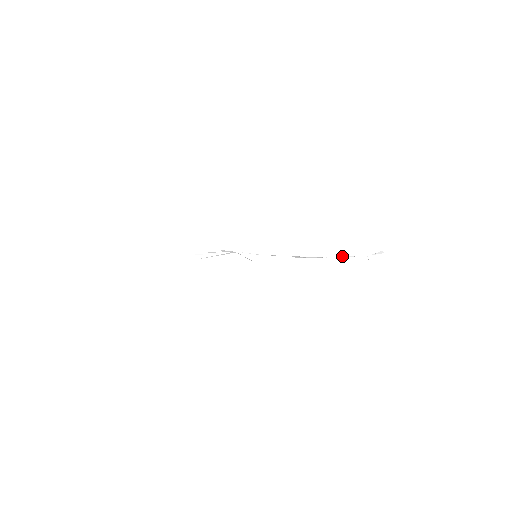
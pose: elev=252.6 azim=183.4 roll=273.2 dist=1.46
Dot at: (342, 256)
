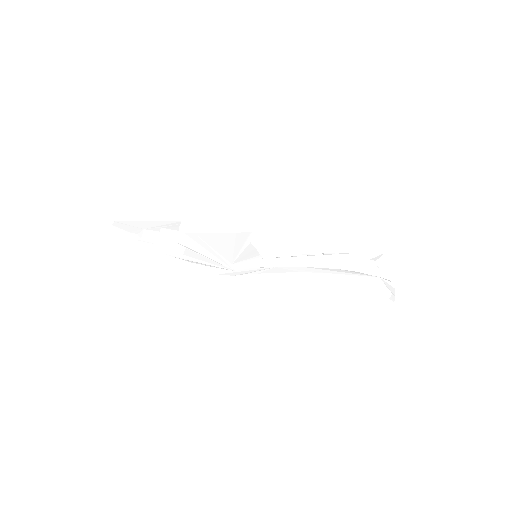
Dot at: (350, 274)
